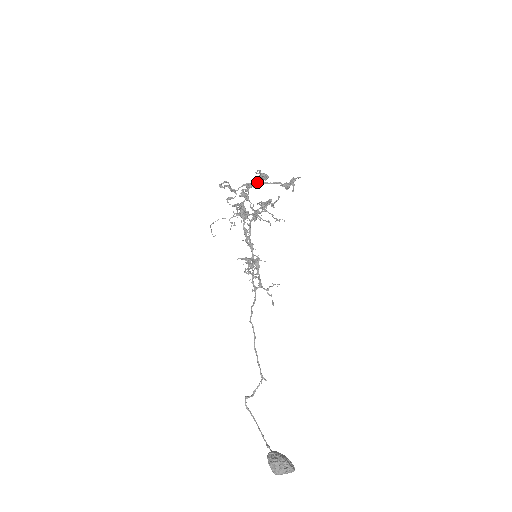
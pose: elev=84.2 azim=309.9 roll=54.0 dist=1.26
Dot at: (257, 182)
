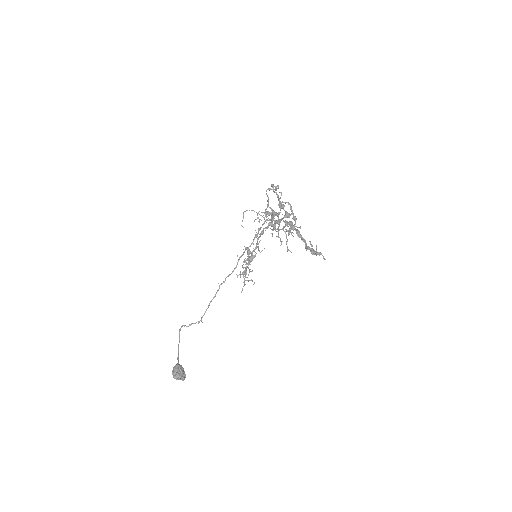
Dot at: (299, 234)
